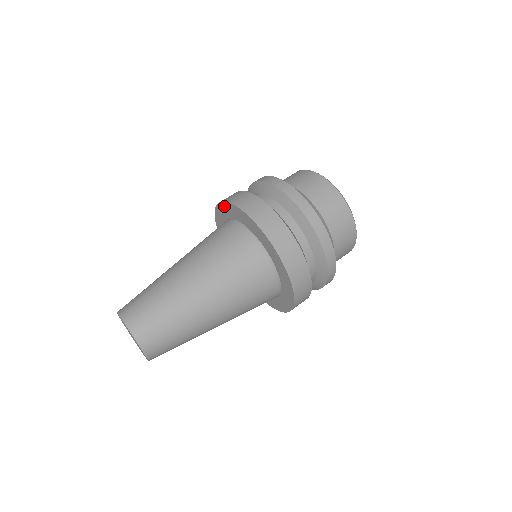
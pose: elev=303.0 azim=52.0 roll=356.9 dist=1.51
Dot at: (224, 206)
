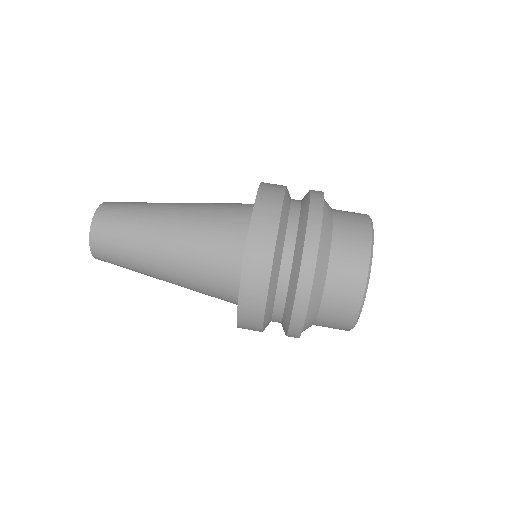
Dot at: occluded
